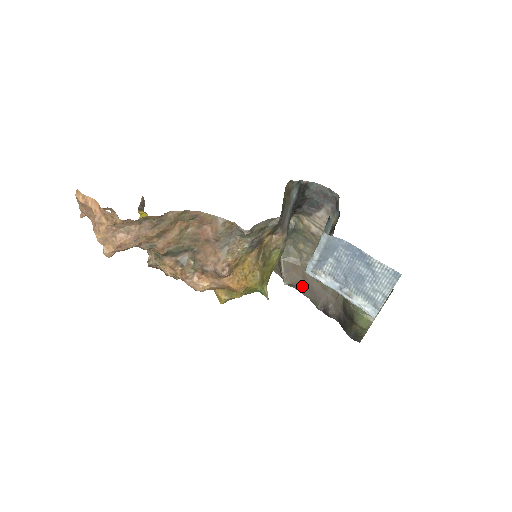
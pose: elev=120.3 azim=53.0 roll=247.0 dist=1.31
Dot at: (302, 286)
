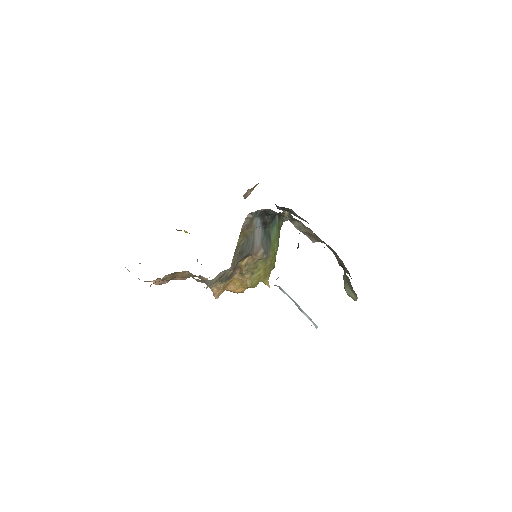
Dot at: occluded
